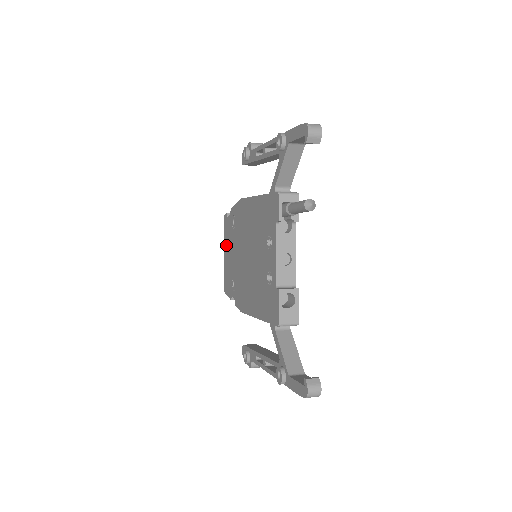
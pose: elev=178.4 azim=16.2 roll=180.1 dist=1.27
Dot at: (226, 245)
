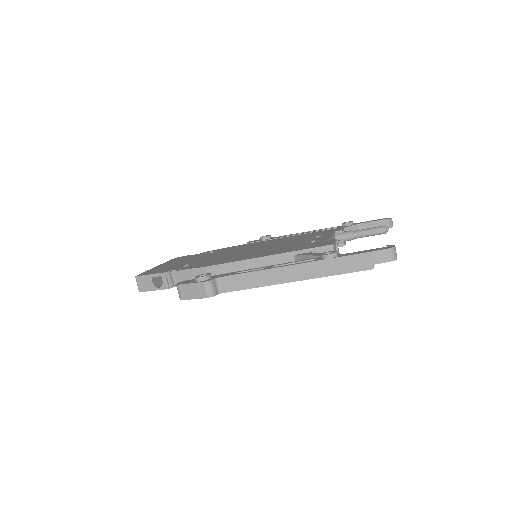
Dot at: (173, 262)
